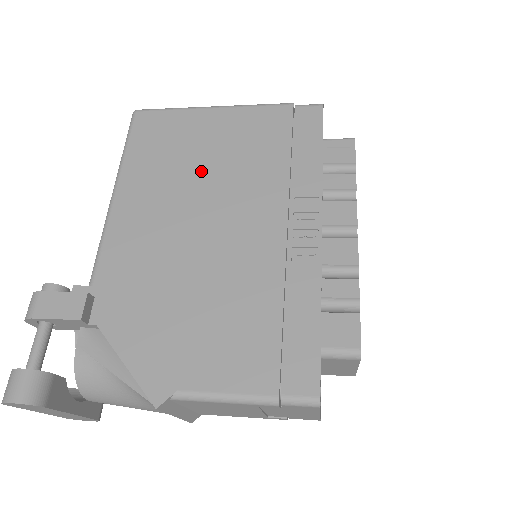
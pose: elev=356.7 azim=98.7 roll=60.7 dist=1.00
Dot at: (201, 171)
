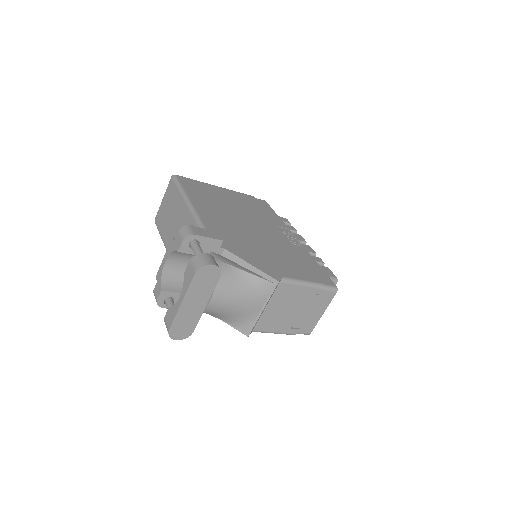
Dot at: (230, 206)
